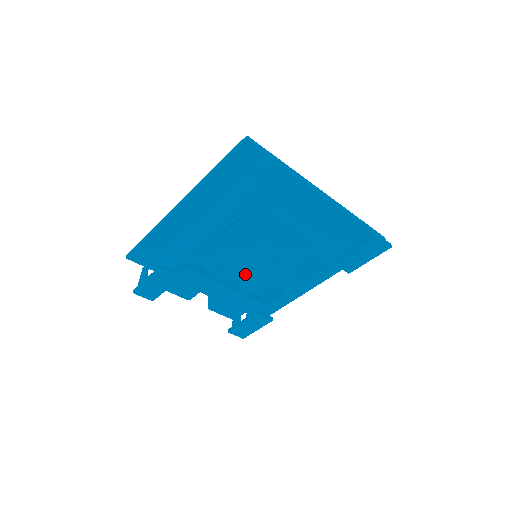
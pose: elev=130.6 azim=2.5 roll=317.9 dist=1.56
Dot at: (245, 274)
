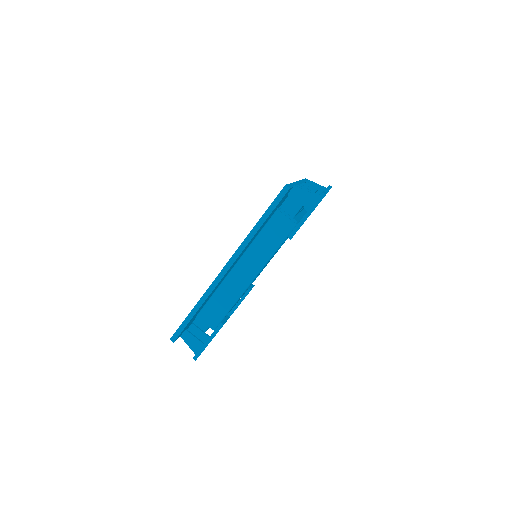
Dot at: occluded
